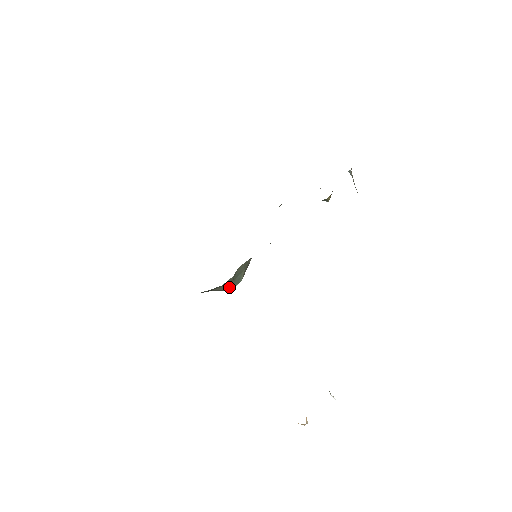
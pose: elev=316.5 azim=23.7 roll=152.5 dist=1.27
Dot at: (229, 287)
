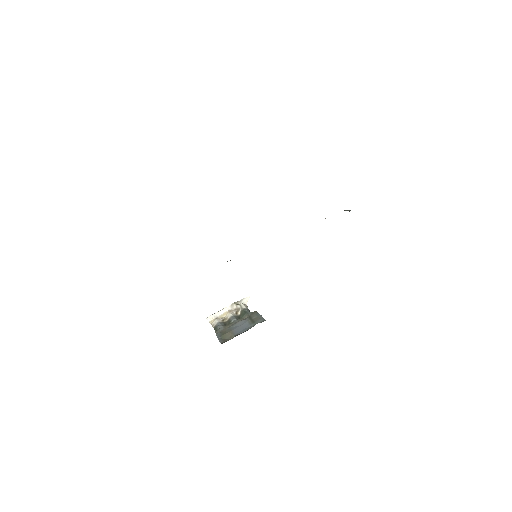
Dot at: occluded
